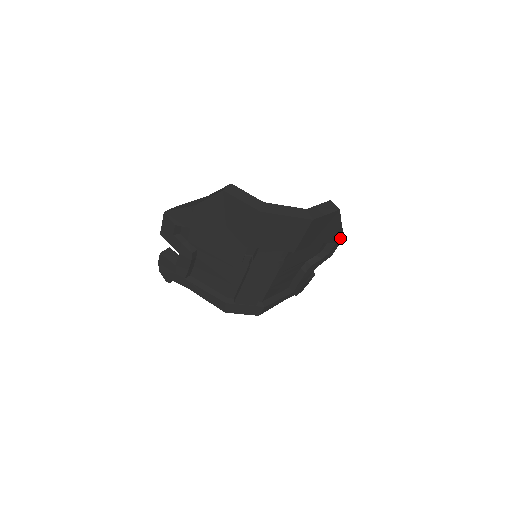
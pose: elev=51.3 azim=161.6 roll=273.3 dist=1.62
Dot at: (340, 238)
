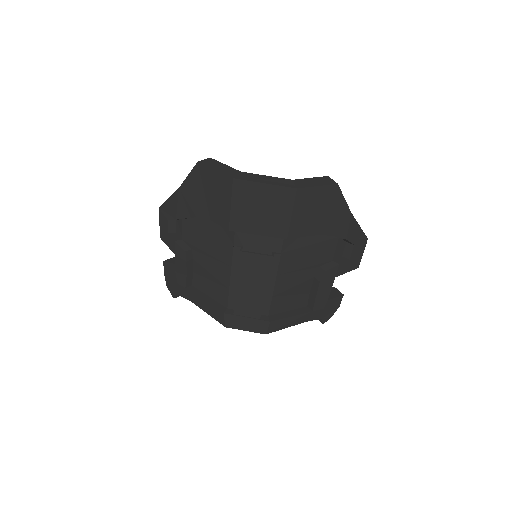
Dot at: (360, 239)
